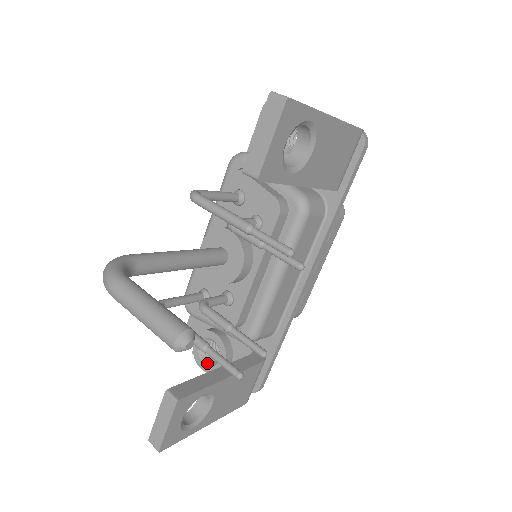
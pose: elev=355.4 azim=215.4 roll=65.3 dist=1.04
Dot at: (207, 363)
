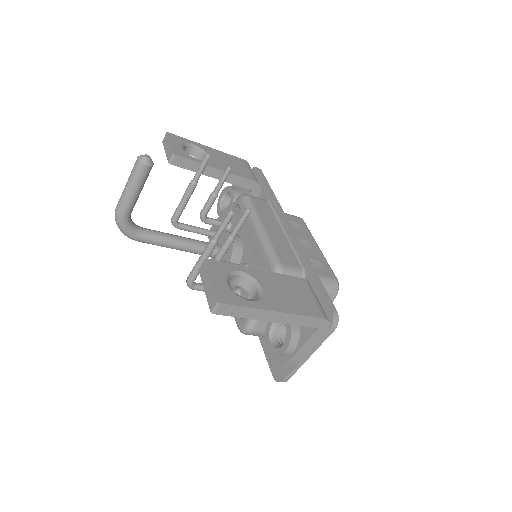
Dot at: occluded
